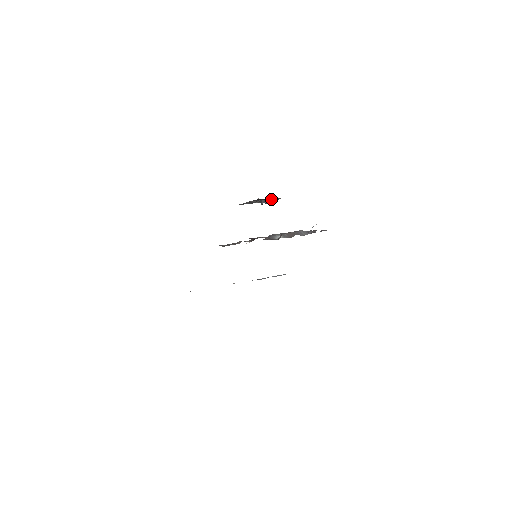
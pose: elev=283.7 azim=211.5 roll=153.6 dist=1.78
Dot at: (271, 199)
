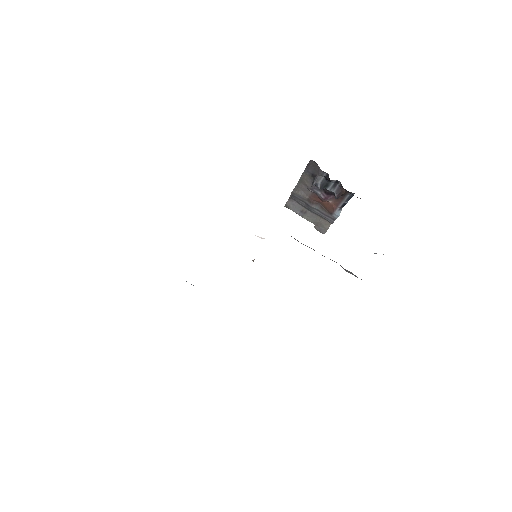
Dot at: (330, 182)
